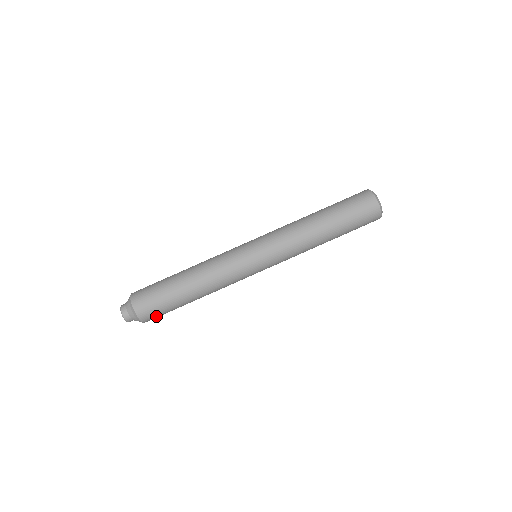
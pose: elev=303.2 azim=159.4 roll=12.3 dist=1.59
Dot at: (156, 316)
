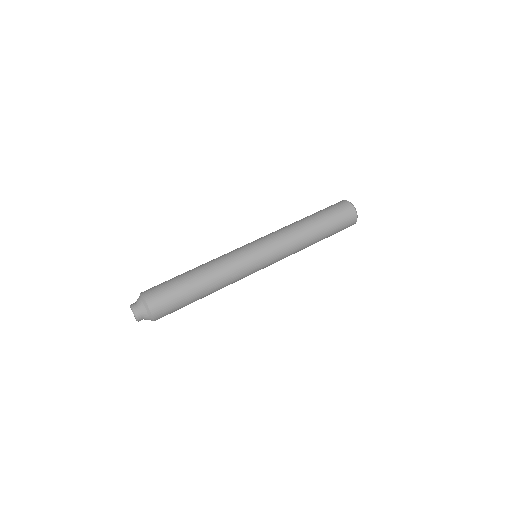
Dot at: (164, 306)
